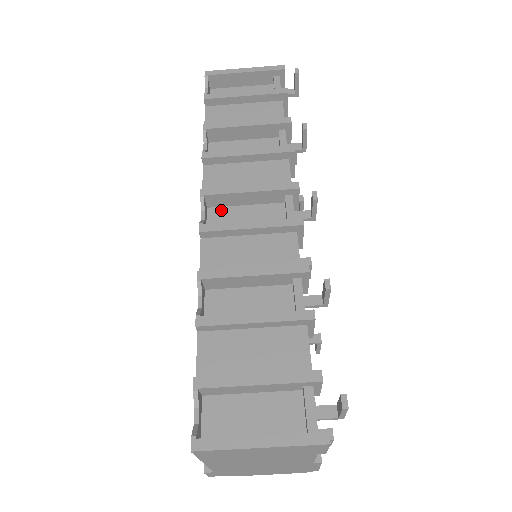
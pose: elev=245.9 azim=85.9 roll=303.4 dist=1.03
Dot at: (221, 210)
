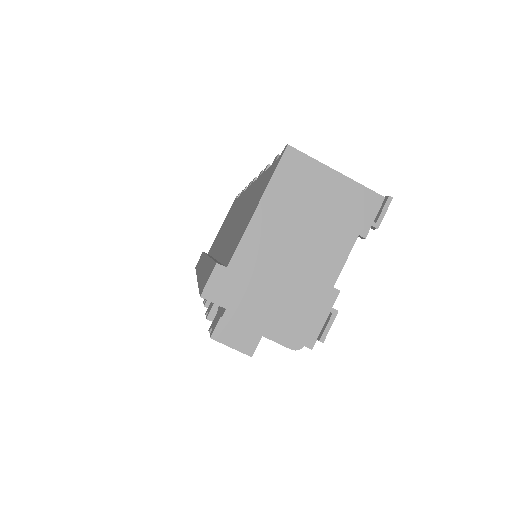
Dot at: occluded
